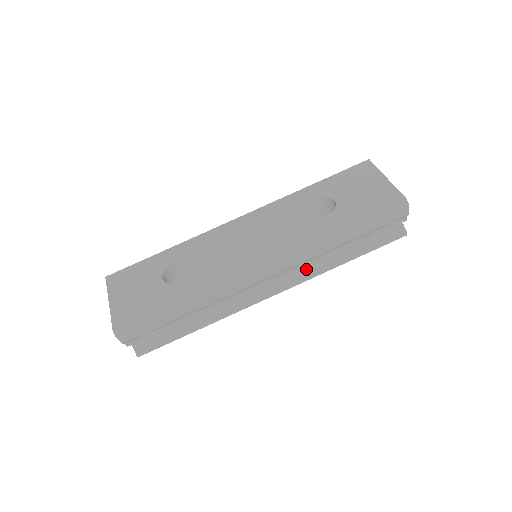
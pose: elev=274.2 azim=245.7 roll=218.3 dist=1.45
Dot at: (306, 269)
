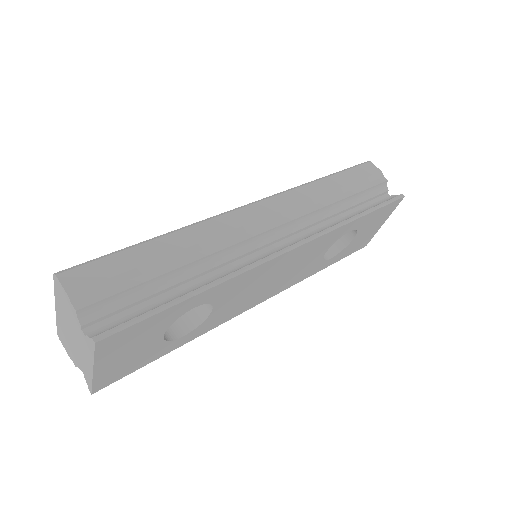
Dot at: (317, 231)
